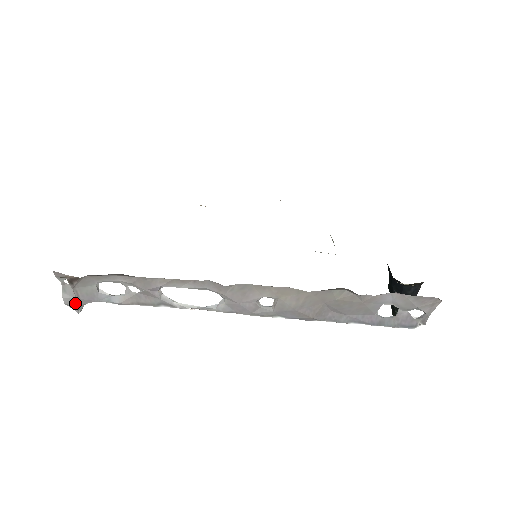
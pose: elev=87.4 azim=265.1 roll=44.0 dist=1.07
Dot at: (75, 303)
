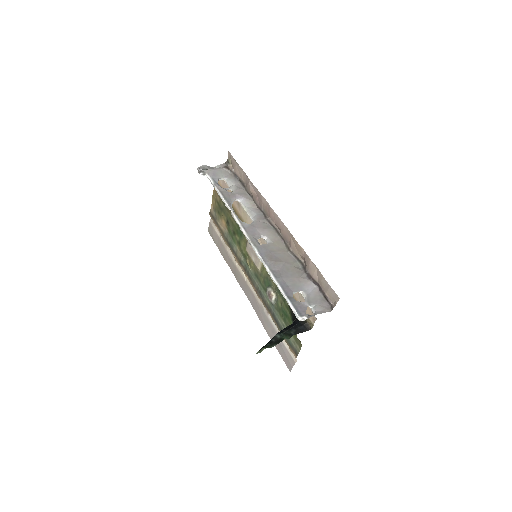
Dot at: (206, 169)
